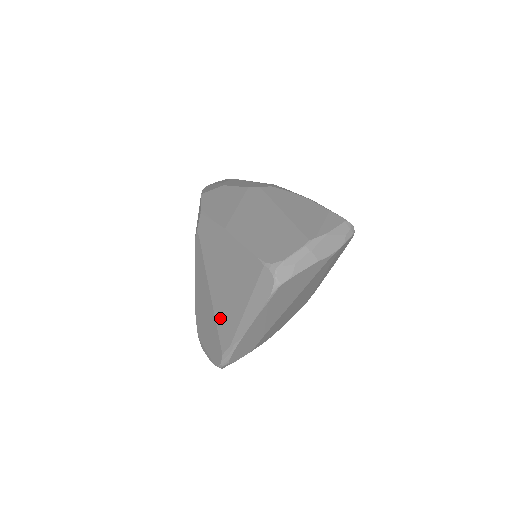
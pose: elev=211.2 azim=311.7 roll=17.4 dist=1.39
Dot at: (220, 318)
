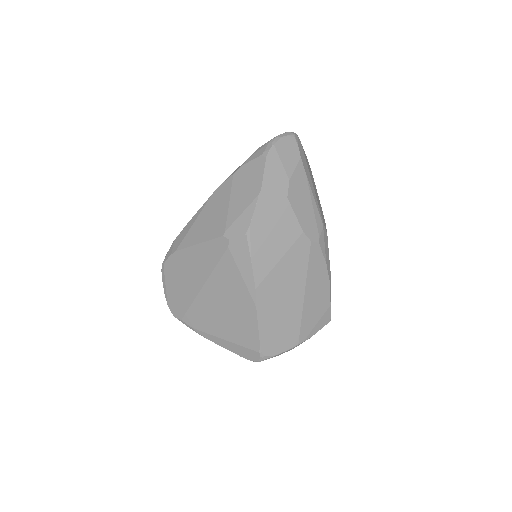
Dot at: (198, 309)
